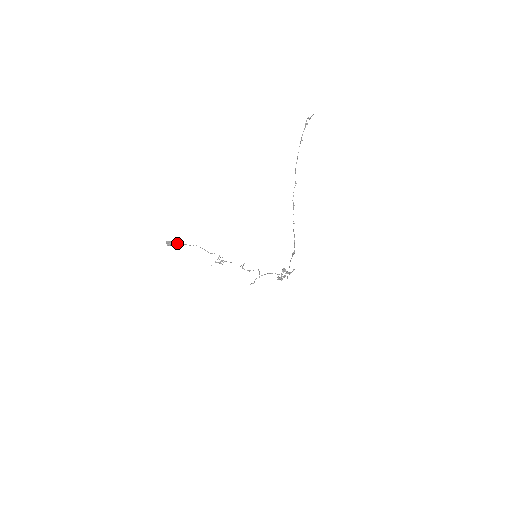
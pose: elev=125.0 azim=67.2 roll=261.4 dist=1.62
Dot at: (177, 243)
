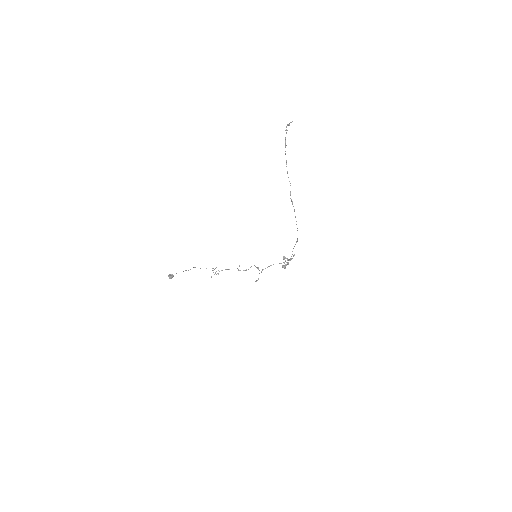
Dot at: occluded
